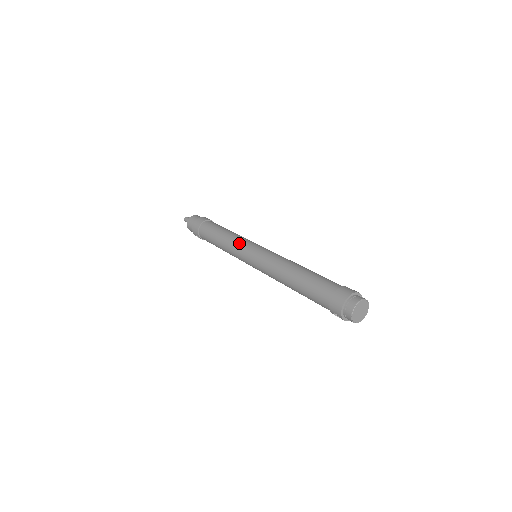
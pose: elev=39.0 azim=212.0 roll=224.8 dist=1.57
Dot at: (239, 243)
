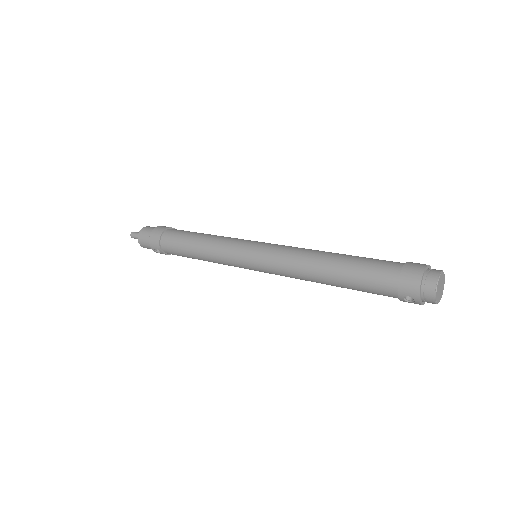
Dot at: (230, 242)
